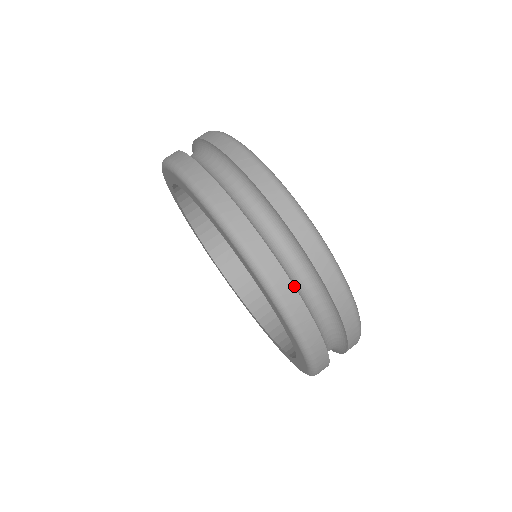
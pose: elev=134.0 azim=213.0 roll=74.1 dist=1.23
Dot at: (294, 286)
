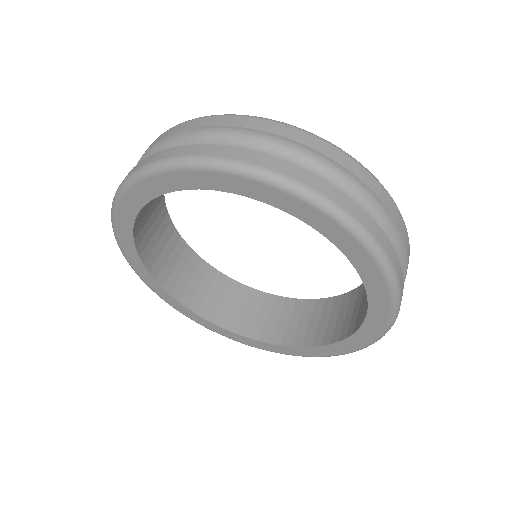
Dot at: occluded
